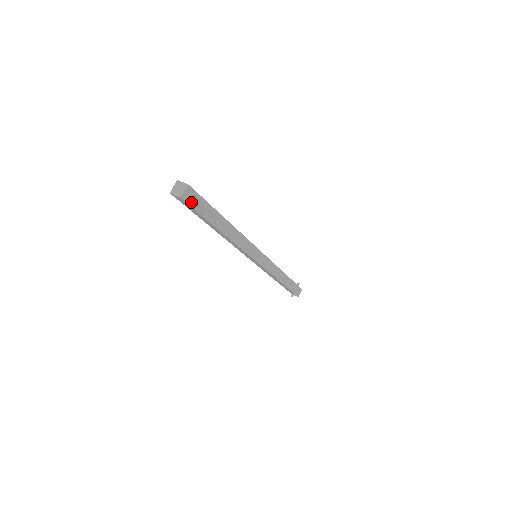
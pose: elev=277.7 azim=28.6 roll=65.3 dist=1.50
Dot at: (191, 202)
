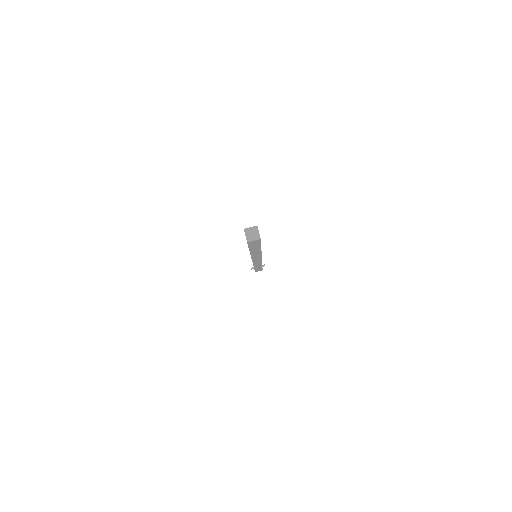
Dot at: (251, 243)
